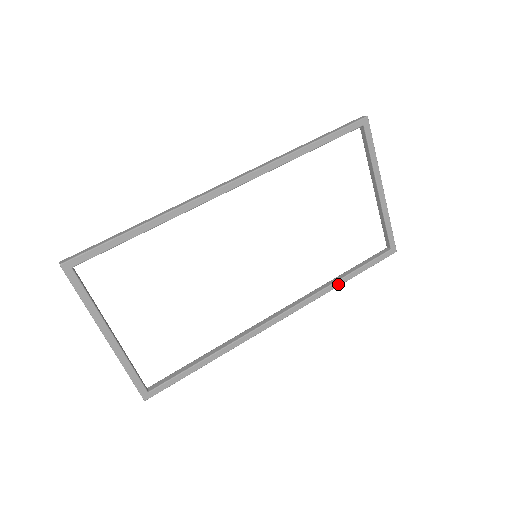
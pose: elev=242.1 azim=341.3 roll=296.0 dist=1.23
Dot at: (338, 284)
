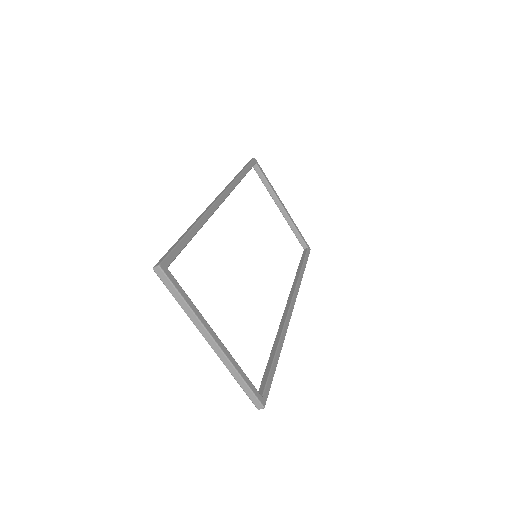
Dot at: (302, 275)
